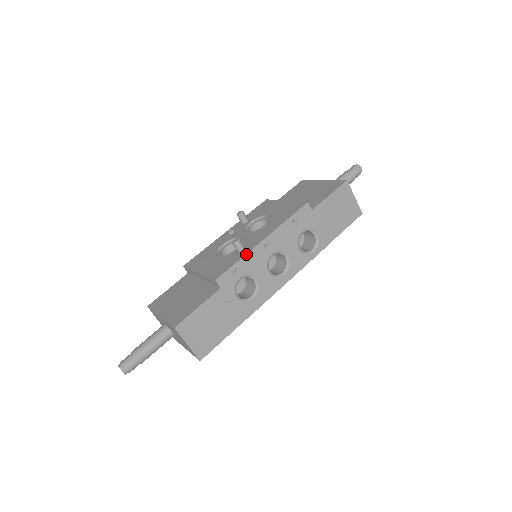
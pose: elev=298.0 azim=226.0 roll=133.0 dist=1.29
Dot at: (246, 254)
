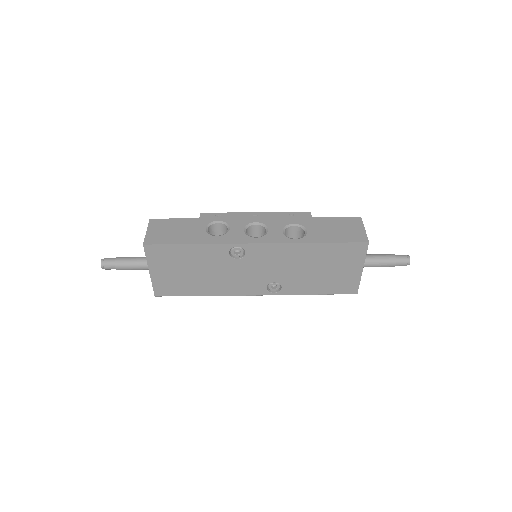
Dot at: (235, 213)
